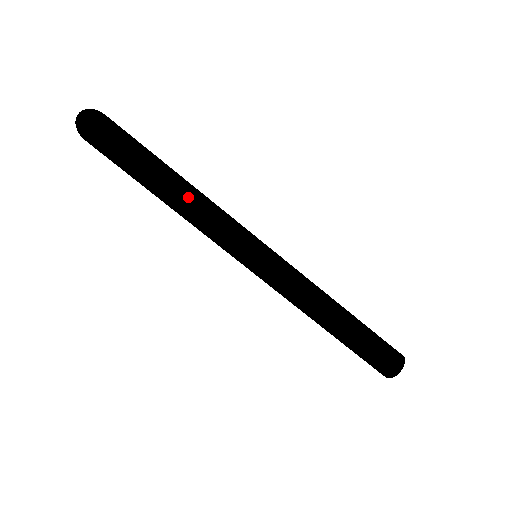
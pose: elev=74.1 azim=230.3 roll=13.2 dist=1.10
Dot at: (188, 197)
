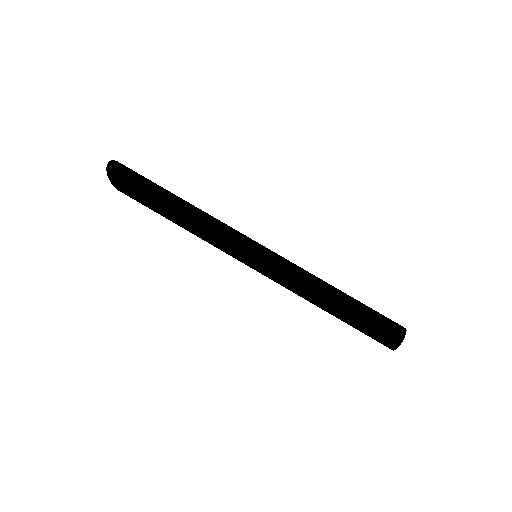
Dot at: (196, 210)
